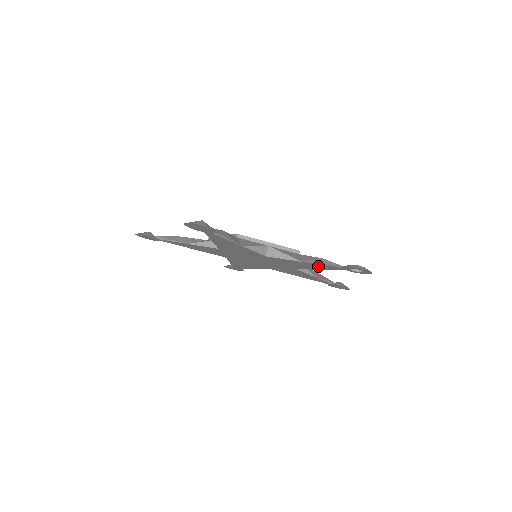
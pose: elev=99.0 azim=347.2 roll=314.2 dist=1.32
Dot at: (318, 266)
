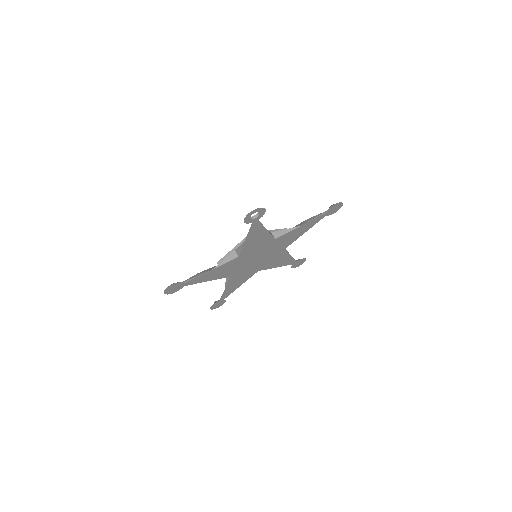
Dot at: (255, 232)
